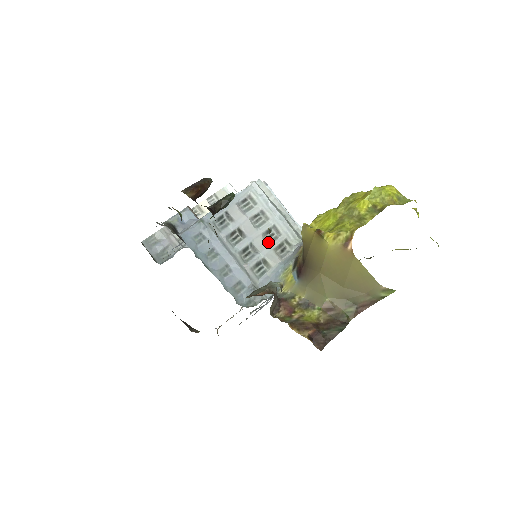
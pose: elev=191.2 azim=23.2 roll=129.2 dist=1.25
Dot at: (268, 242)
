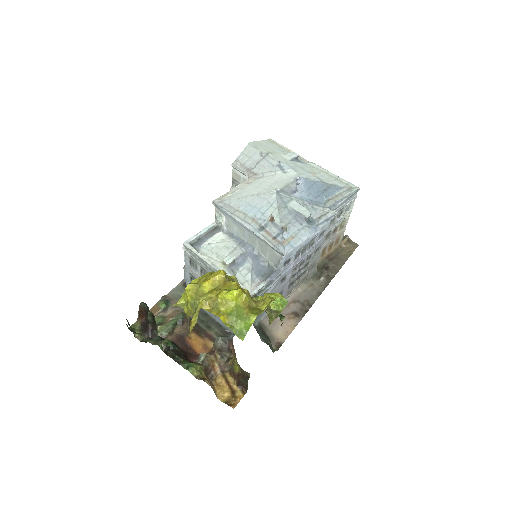
Dot at: occluded
